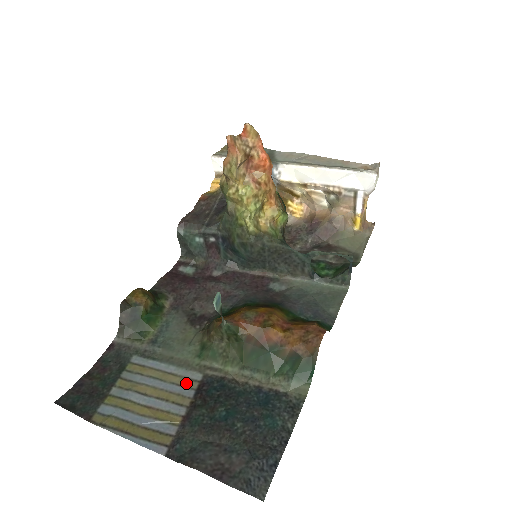
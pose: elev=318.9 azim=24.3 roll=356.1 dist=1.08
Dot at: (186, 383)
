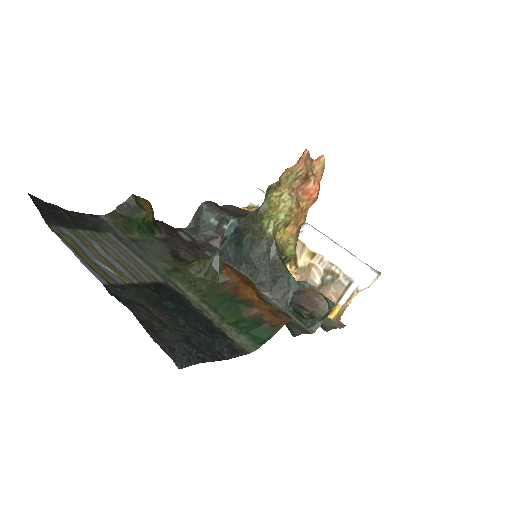
Dot at: (147, 274)
